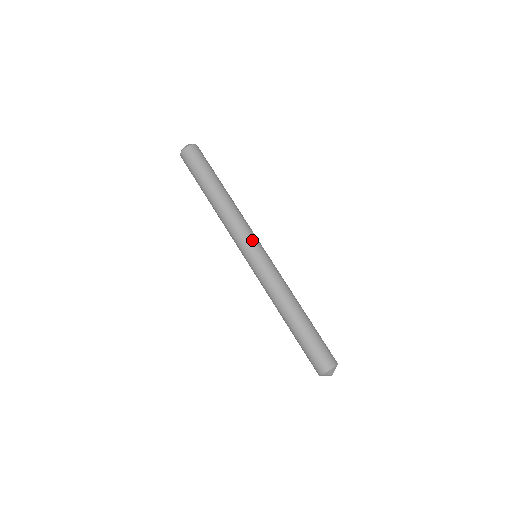
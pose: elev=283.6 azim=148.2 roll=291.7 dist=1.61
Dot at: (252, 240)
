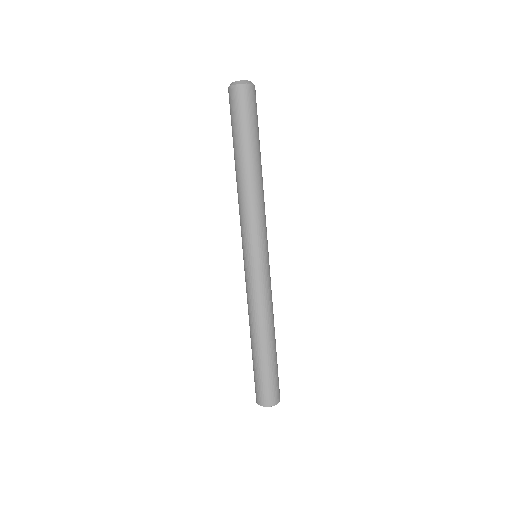
Dot at: (253, 241)
